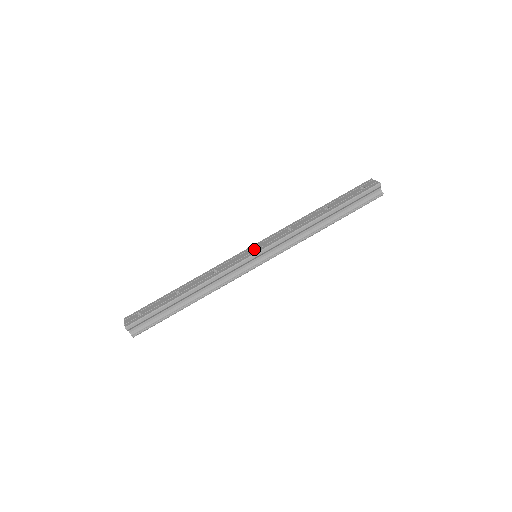
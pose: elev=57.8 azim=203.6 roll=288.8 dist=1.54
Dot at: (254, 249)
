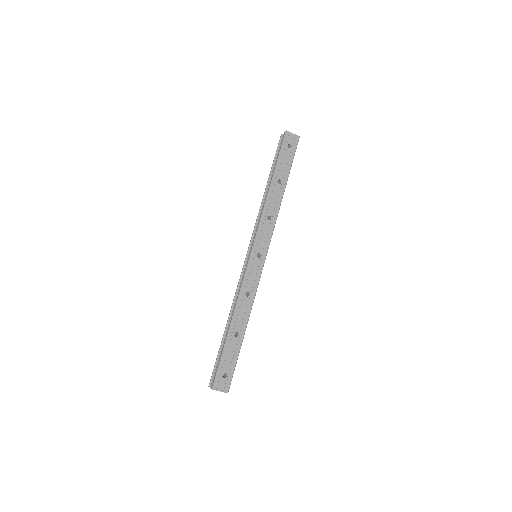
Dot at: occluded
